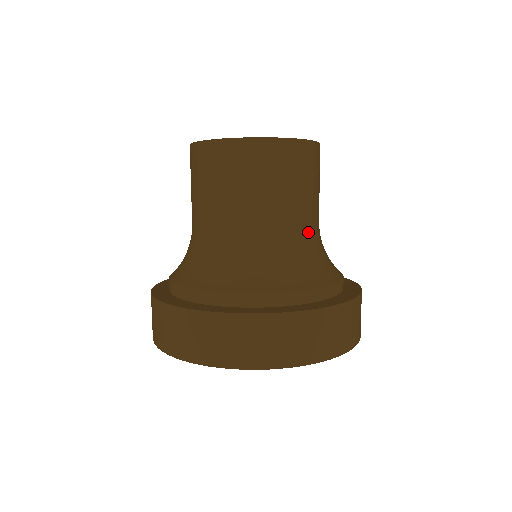
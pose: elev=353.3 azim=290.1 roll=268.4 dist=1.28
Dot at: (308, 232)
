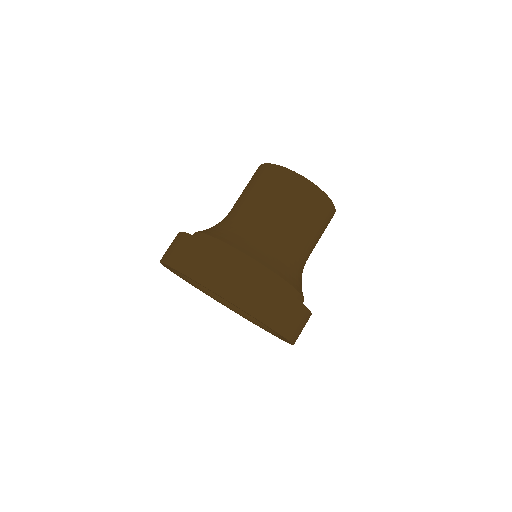
Dot at: (287, 241)
